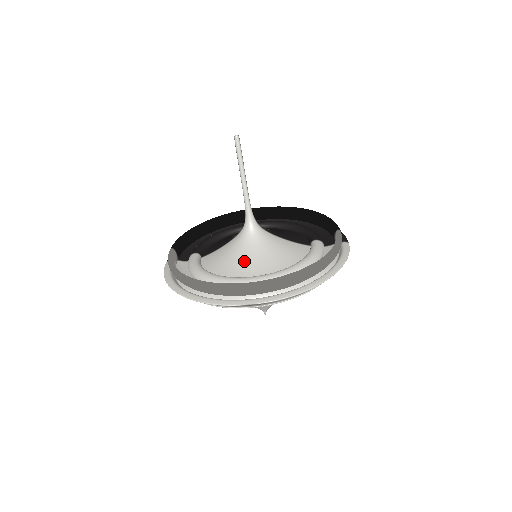
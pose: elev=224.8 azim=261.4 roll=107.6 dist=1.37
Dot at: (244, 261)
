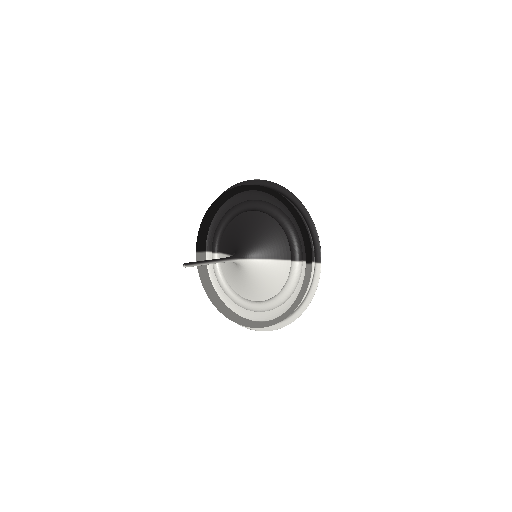
Dot at: (244, 284)
